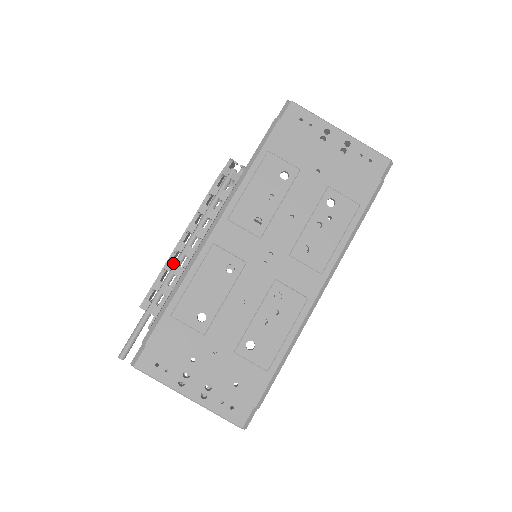
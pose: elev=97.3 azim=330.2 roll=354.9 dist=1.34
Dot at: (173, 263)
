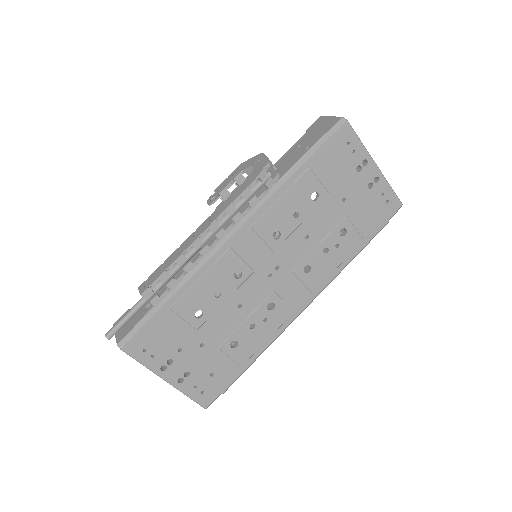
Dot at: (186, 258)
